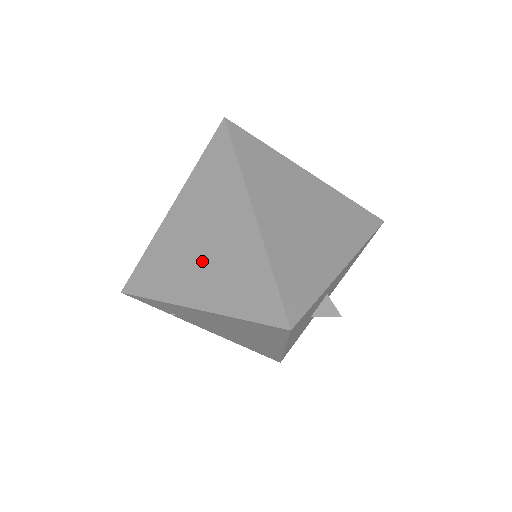
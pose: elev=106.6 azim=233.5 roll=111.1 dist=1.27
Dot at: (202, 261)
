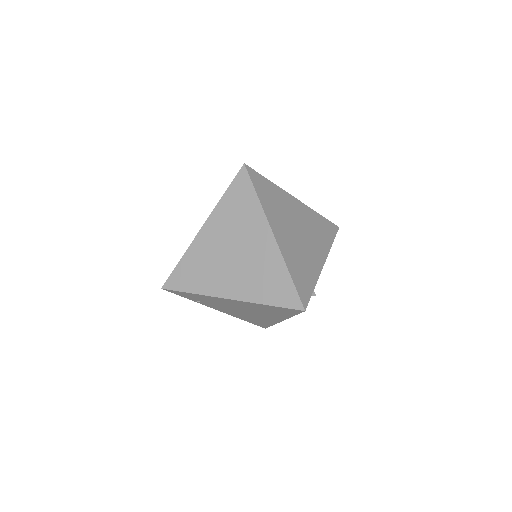
Dot at: (233, 266)
